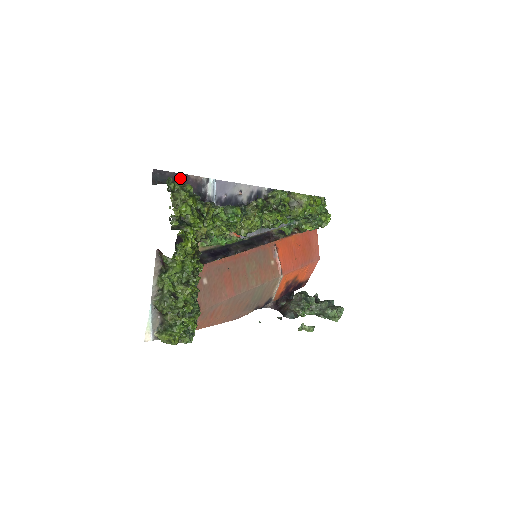
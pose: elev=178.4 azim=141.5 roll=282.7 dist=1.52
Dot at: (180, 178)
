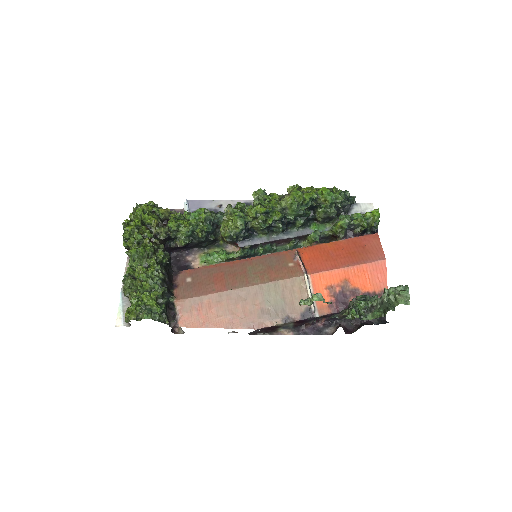
Dot at: occluded
